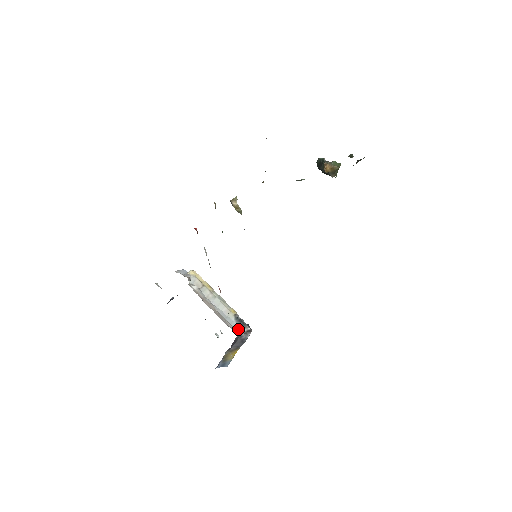
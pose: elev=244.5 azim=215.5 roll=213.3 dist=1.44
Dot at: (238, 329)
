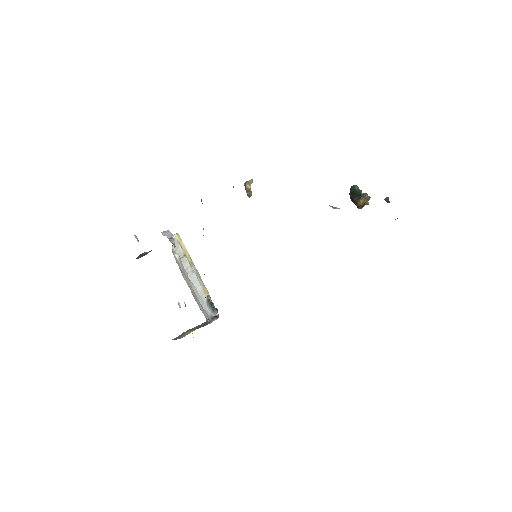
Dot at: (207, 313)
